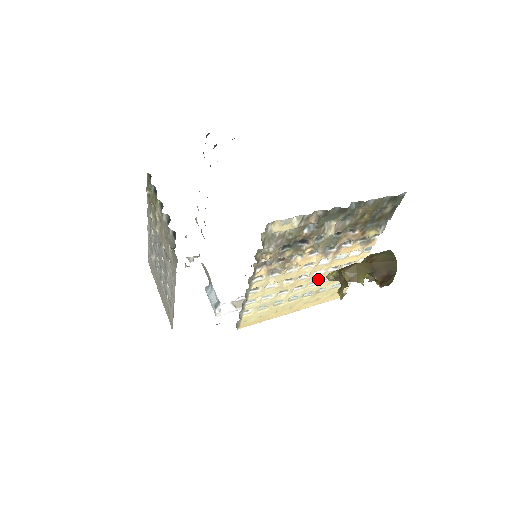
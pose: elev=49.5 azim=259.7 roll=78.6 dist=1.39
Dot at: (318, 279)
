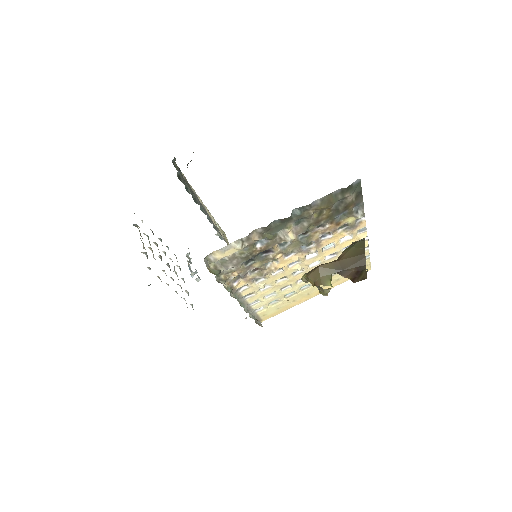
Dot at: occluded
